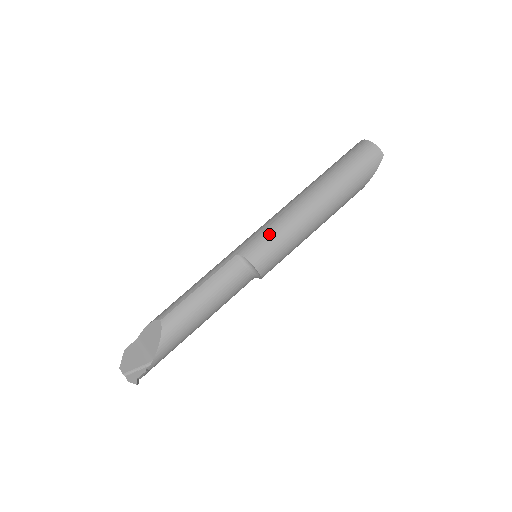
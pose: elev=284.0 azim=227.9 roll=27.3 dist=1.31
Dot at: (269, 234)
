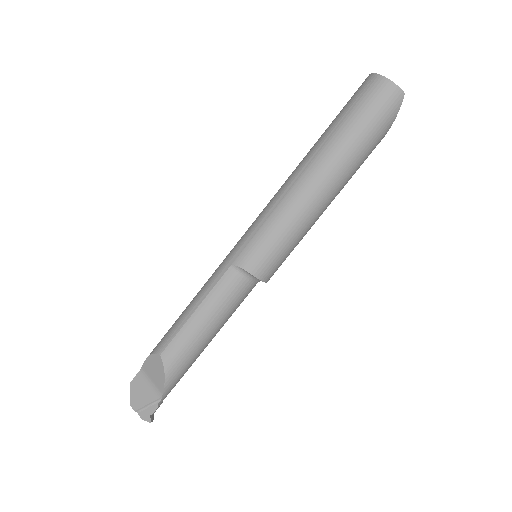
Dot at: (267, 234)
